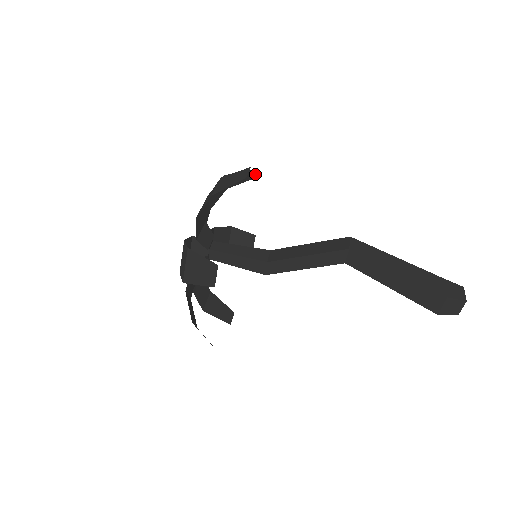
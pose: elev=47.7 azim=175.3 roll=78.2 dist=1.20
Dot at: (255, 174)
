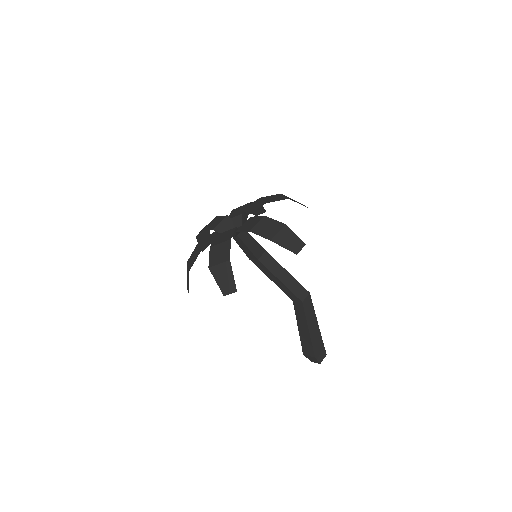
Dot at: occluded
